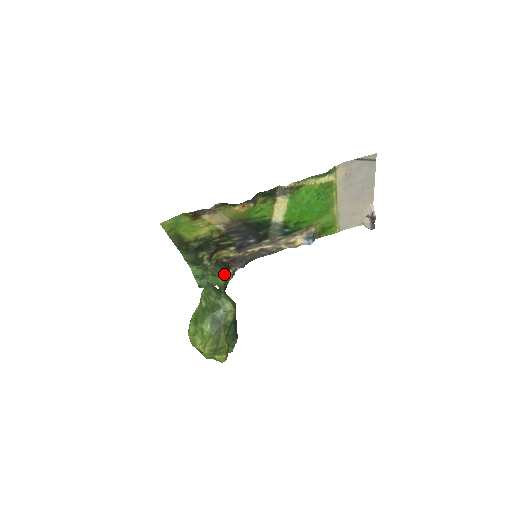
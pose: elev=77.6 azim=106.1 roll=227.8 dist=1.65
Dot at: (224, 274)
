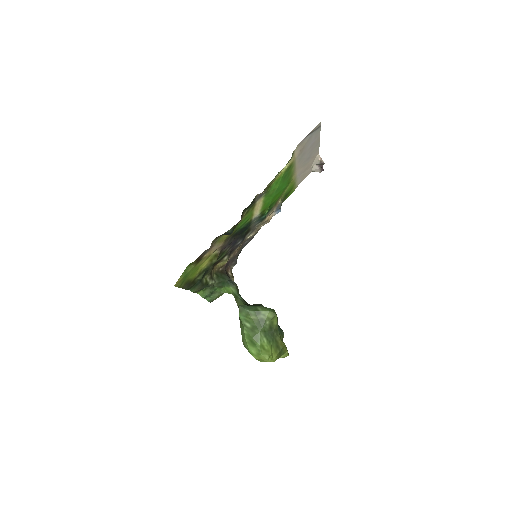
Dot at: (229, 282)
